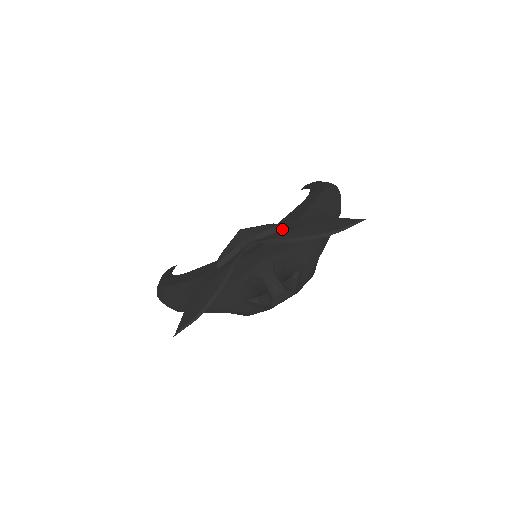
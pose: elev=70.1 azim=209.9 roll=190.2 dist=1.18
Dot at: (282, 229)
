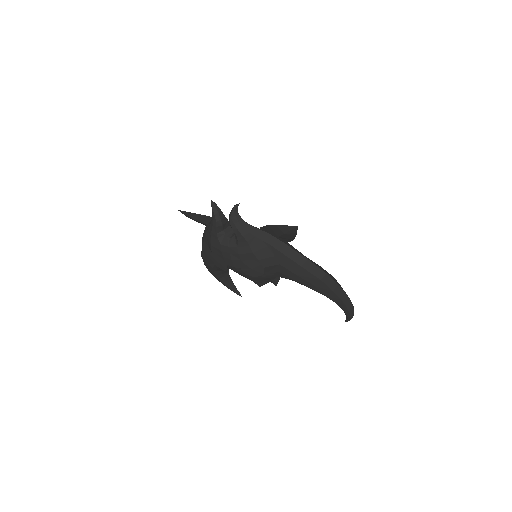
Dot at: occluded
